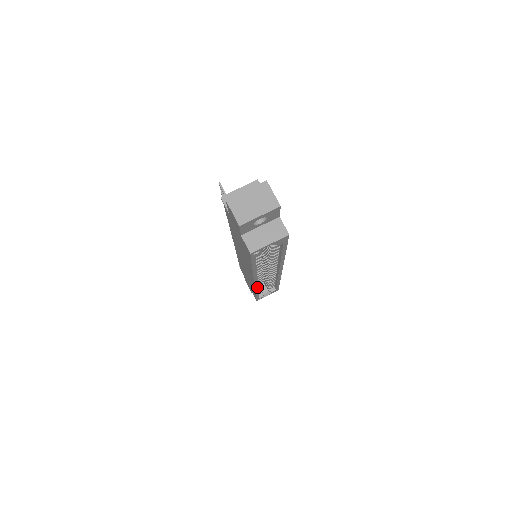
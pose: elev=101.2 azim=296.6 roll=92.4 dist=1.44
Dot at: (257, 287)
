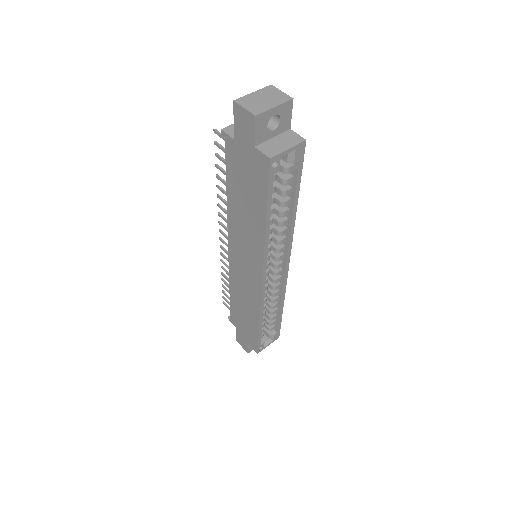
Dot at: (263, 298)
